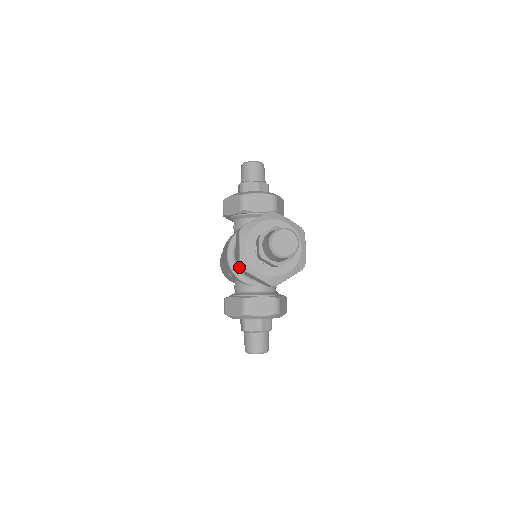
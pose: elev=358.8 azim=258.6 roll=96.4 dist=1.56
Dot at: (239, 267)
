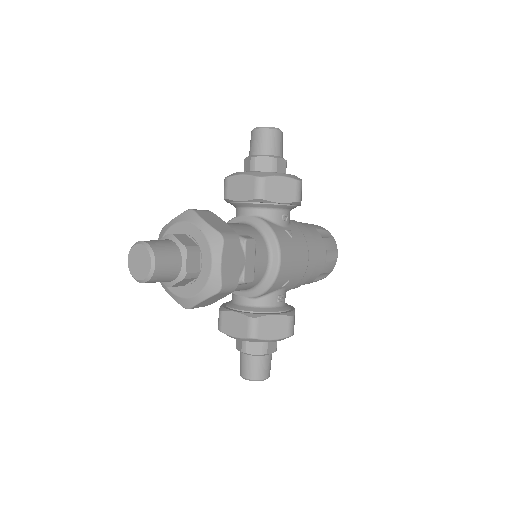
Dot at: occluded
